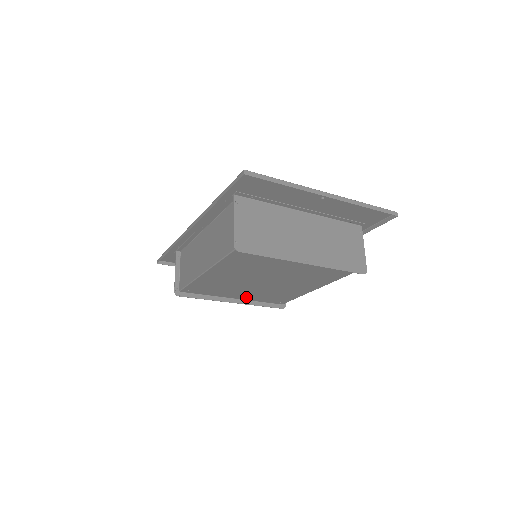
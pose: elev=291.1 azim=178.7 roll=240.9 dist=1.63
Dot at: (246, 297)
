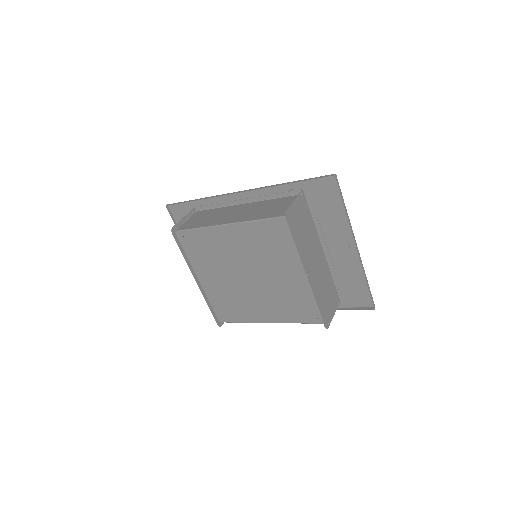
Dot at: (209, 286)
